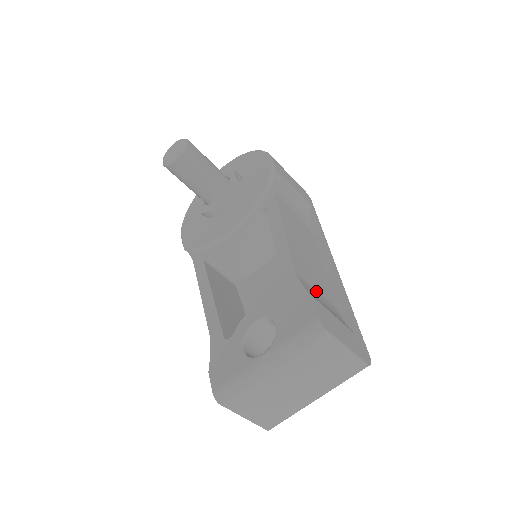
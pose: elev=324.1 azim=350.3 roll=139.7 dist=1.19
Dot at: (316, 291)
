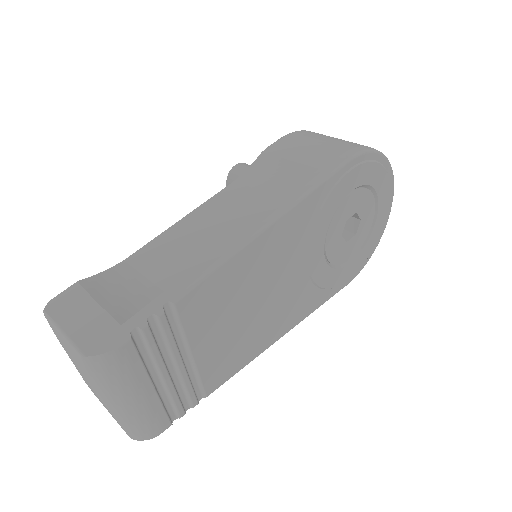
Dot at: (141, 278)
